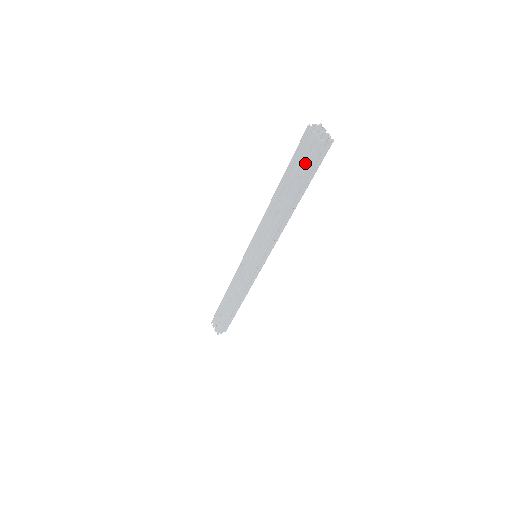
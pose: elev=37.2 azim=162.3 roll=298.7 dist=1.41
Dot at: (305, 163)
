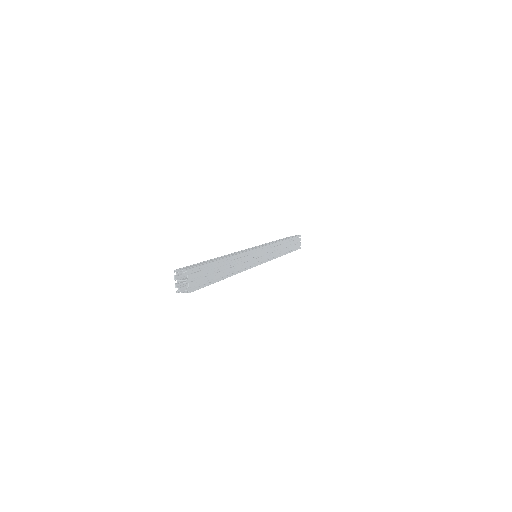
Dot at: occluded
